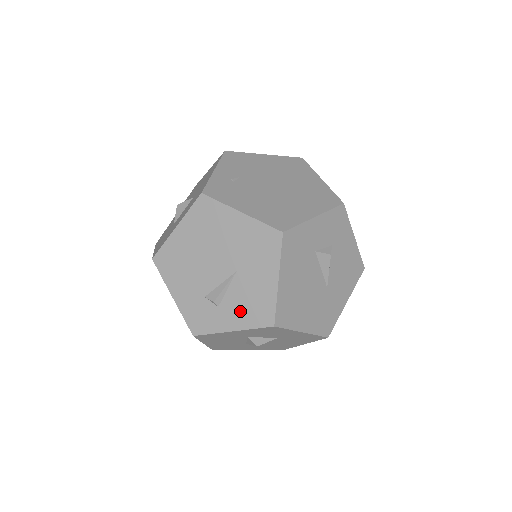
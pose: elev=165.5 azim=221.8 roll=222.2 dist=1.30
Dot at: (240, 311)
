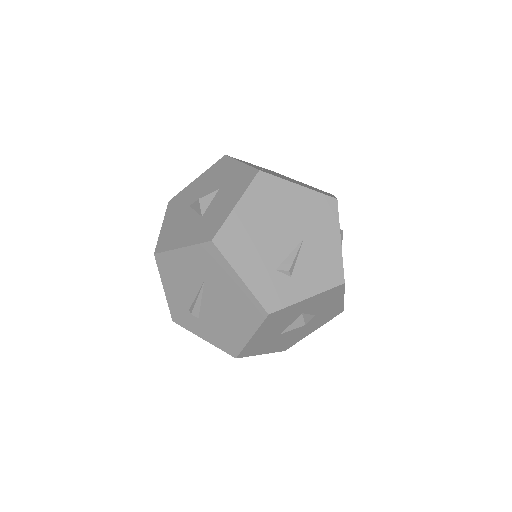
Dot at: (313, 276)
